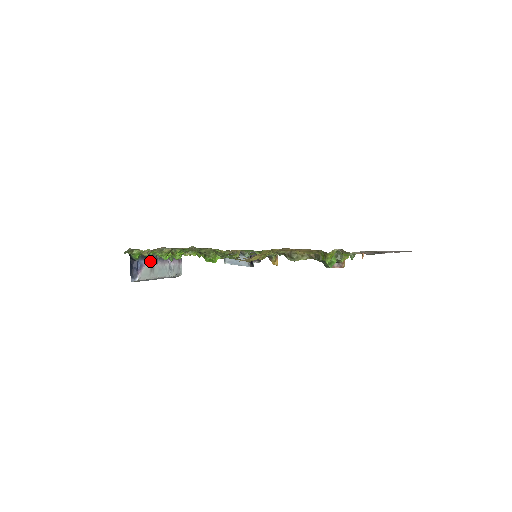
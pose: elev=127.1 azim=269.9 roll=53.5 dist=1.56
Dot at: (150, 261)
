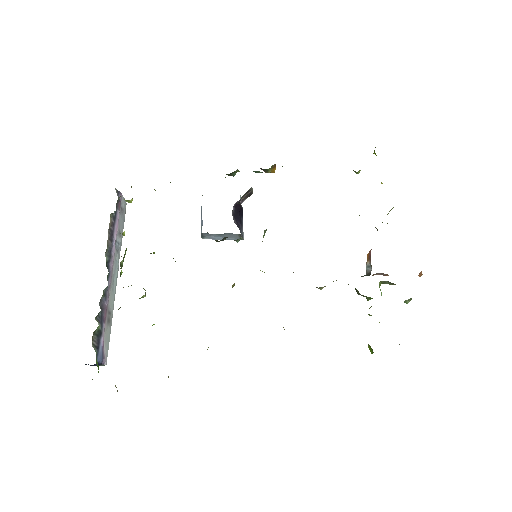
Dot at: (104, 320)
